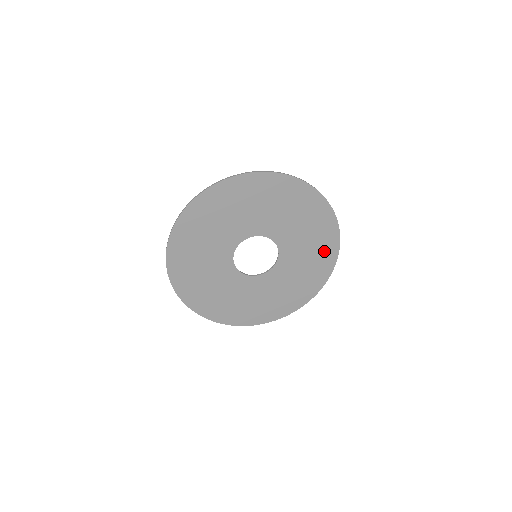
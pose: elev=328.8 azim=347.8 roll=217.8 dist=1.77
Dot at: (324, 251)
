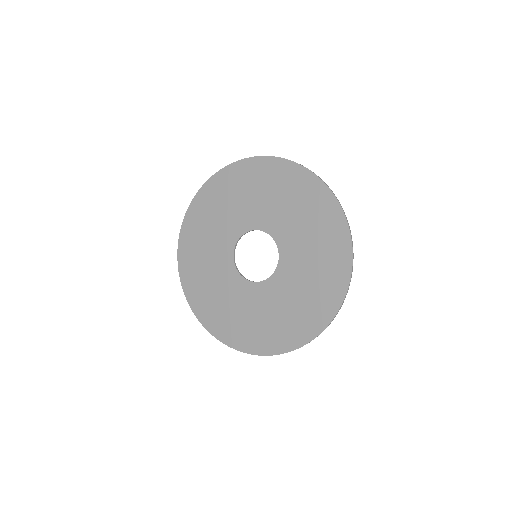
Dot at: (318, 305)
